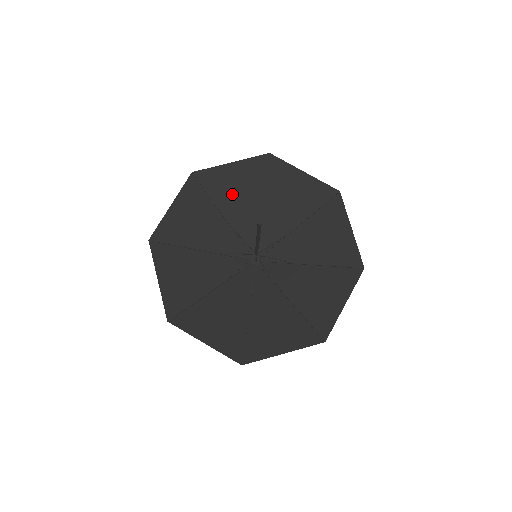
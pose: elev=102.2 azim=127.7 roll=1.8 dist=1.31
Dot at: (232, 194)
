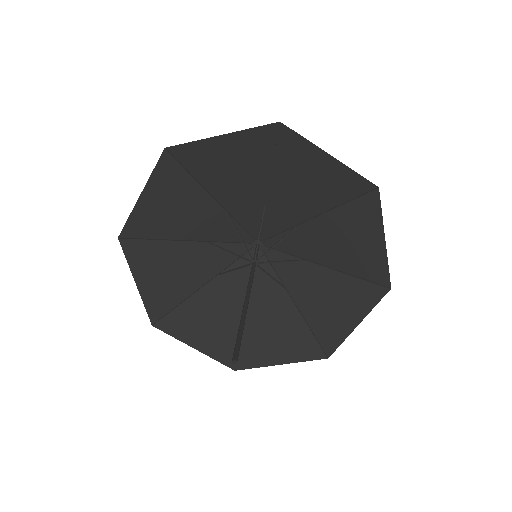
Dot at: (298, 180)
